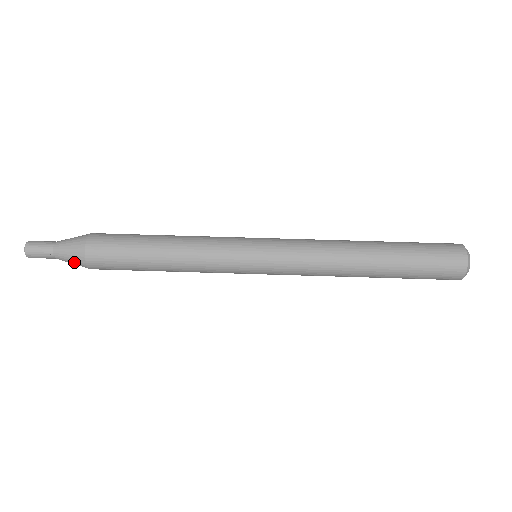
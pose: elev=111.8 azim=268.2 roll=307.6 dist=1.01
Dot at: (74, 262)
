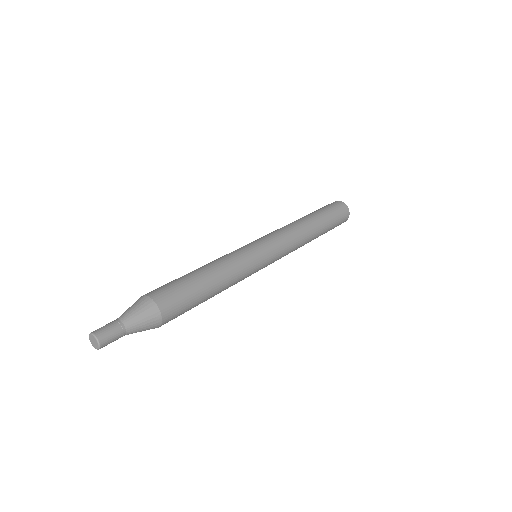
Dot at: (148, 322)
